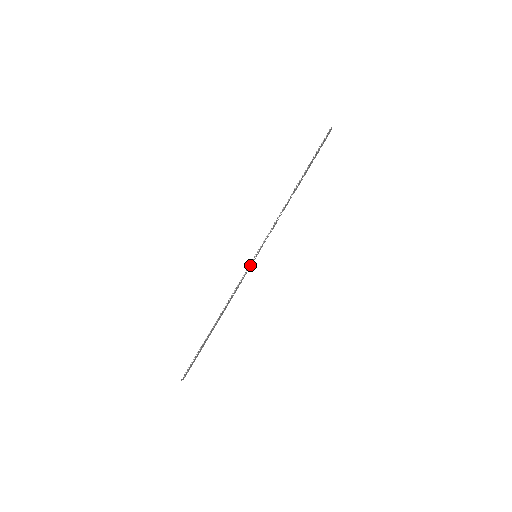
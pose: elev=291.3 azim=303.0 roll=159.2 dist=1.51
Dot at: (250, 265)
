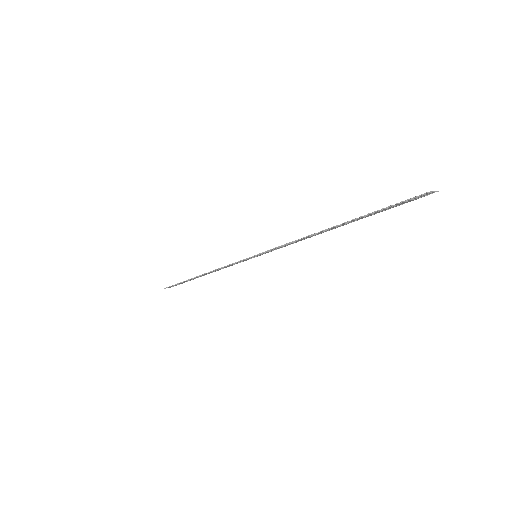
Dot at: (246, 259)
